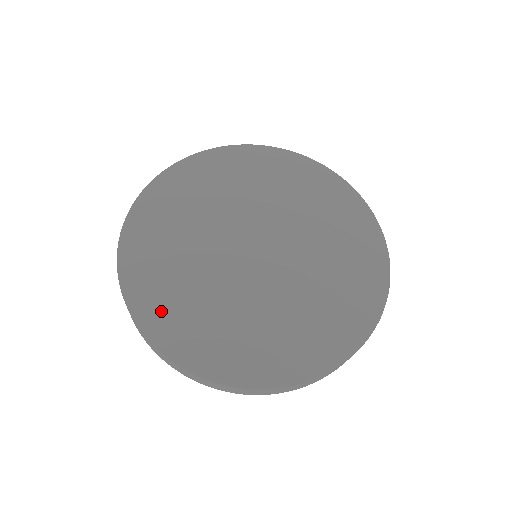
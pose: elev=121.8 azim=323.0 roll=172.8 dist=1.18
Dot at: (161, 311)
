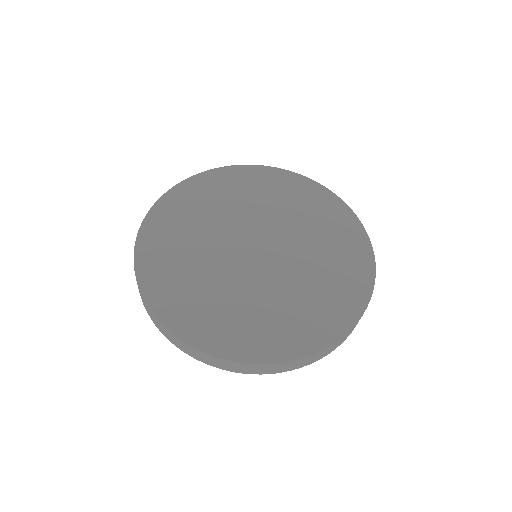
Dot at: (219, 333)
